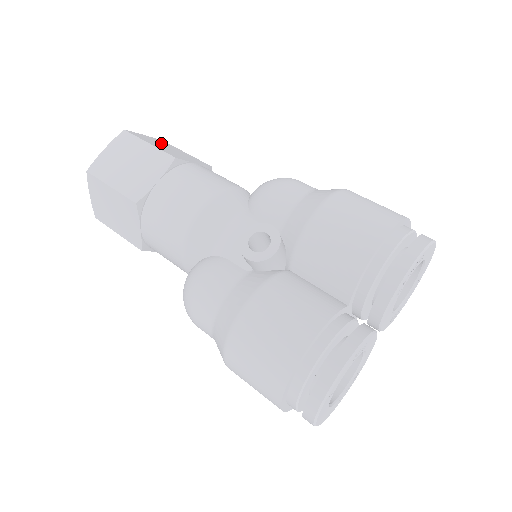
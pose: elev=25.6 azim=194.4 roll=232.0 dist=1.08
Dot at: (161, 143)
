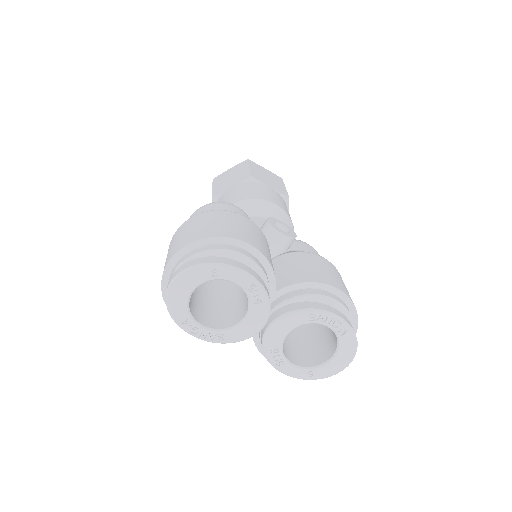
Dot at: occluded
